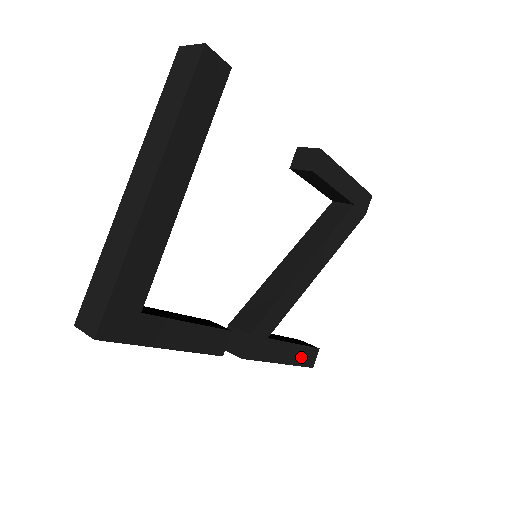
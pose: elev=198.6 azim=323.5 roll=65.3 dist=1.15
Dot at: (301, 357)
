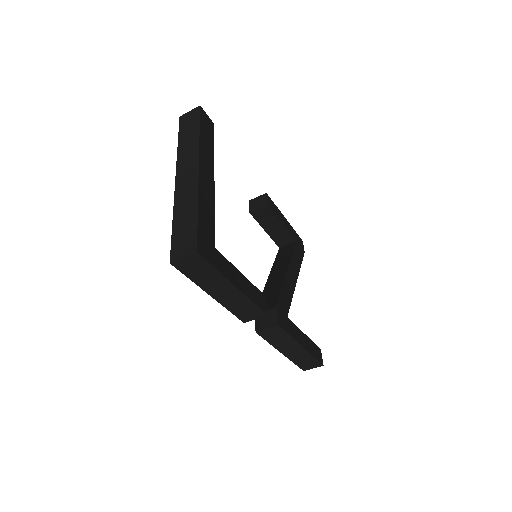
Dot at: (312, 350)
